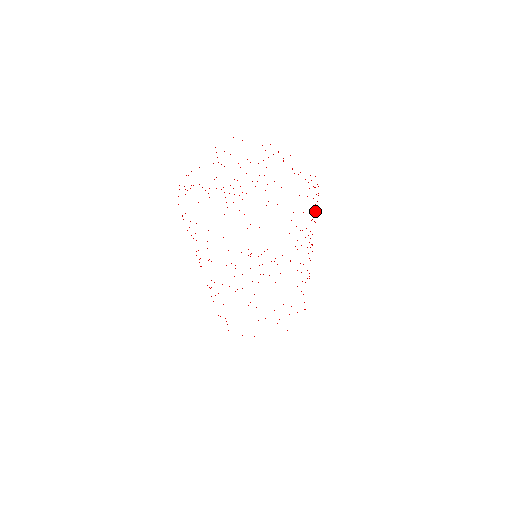
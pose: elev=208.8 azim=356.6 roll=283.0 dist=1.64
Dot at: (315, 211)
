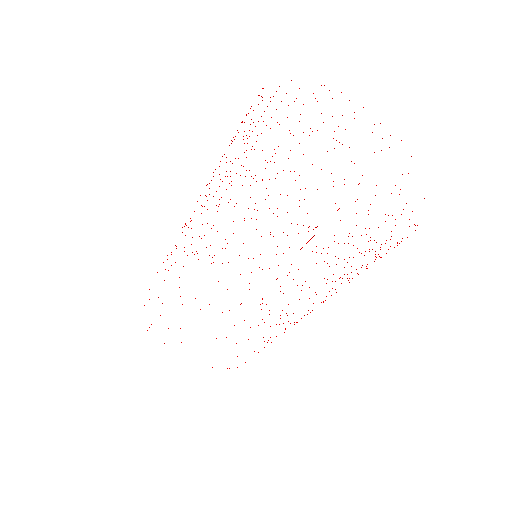
Dot at: occluded
